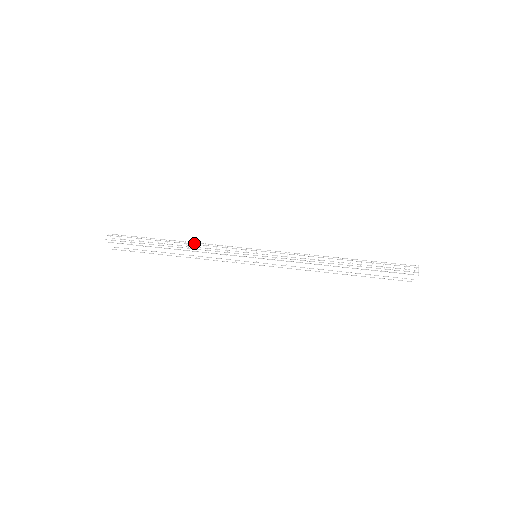
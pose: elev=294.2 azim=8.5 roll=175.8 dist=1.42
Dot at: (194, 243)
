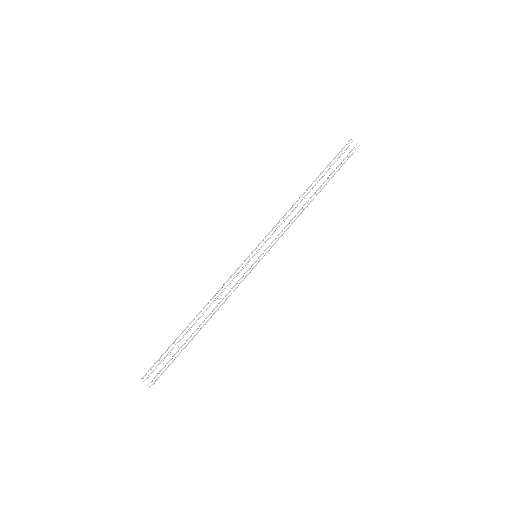
Dot at: occluded
